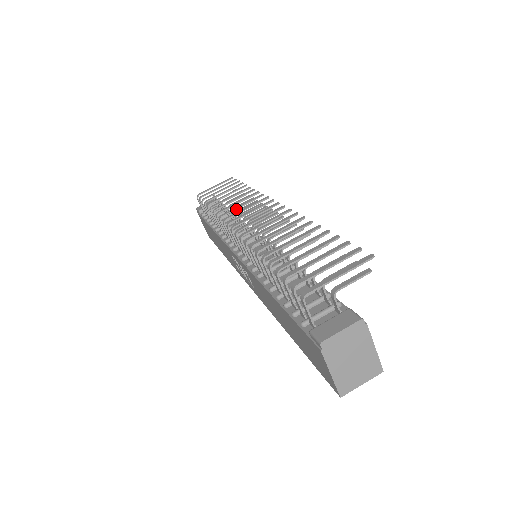
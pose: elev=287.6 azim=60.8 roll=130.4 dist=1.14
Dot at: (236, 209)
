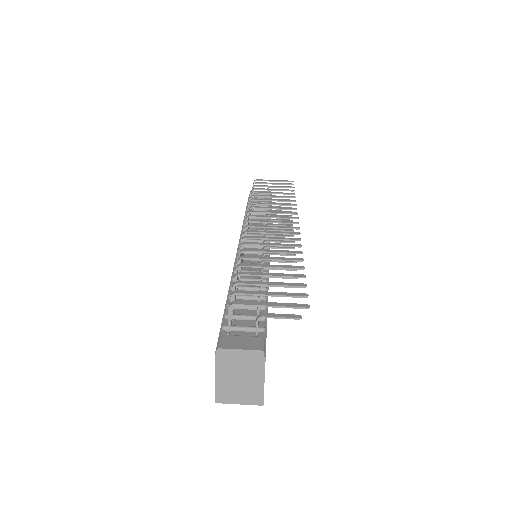
Dot at: (266, 208)
